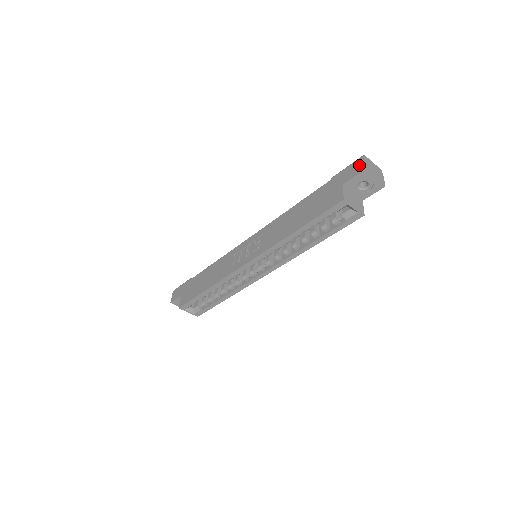
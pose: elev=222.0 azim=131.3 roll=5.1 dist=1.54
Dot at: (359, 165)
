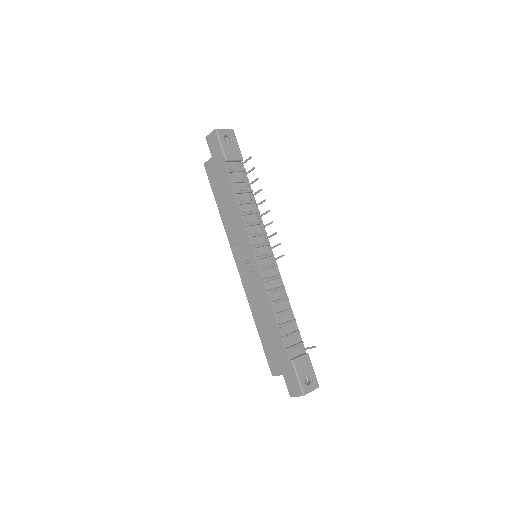
Dot at: (294, 392)
